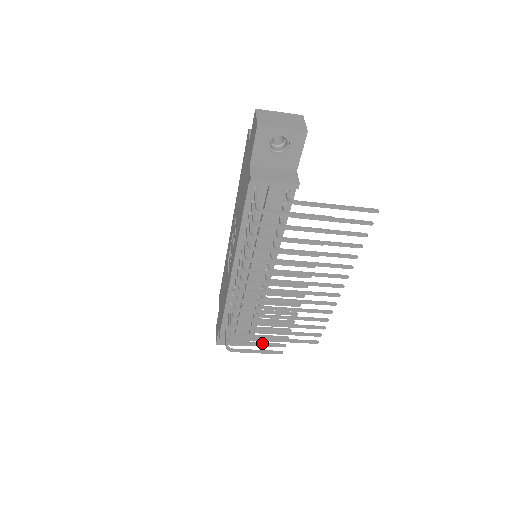
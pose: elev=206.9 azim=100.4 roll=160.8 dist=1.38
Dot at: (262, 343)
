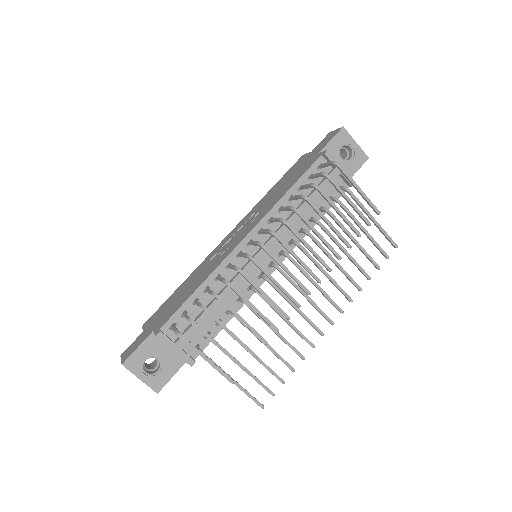
Dot at: occluded
